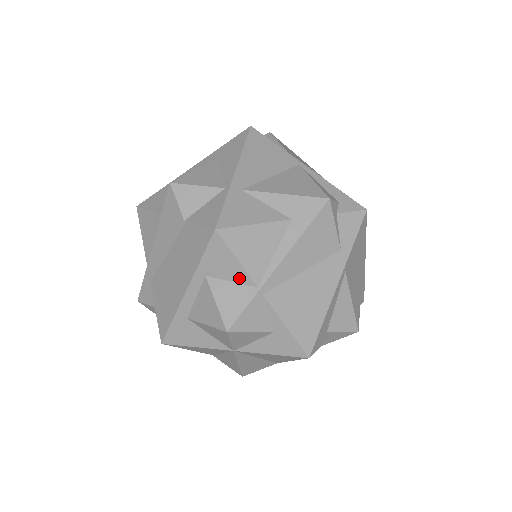
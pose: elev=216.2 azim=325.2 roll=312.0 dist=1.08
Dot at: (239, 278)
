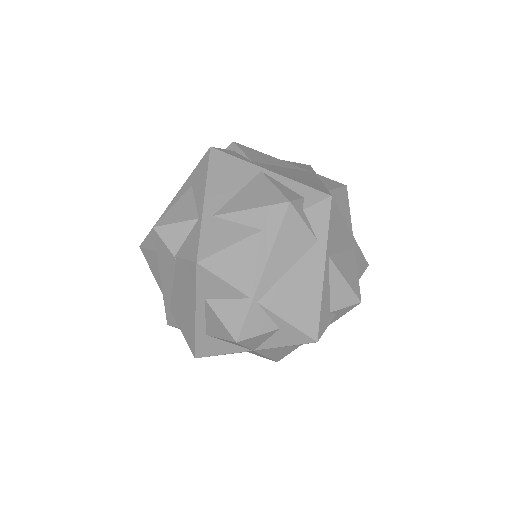
Dot at: (232, 295)
